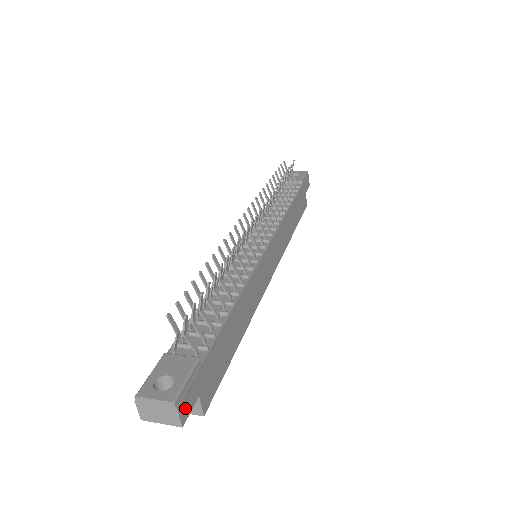
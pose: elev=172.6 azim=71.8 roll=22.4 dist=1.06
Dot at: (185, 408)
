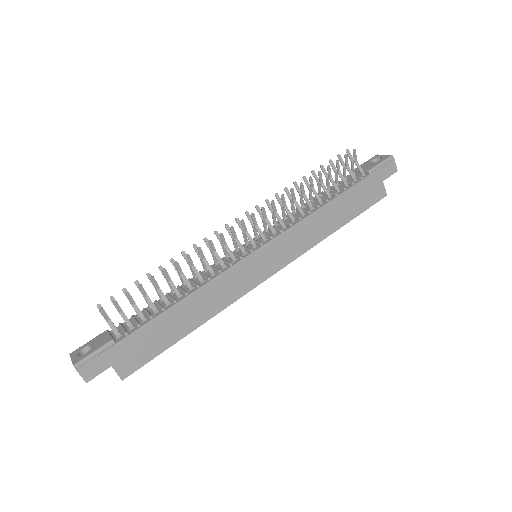
Dot at: (89, 371)
